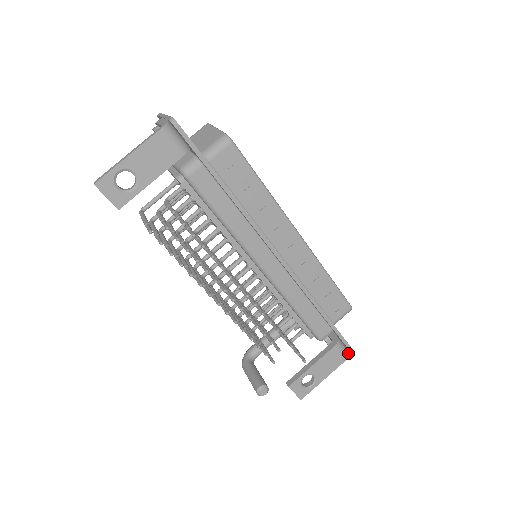
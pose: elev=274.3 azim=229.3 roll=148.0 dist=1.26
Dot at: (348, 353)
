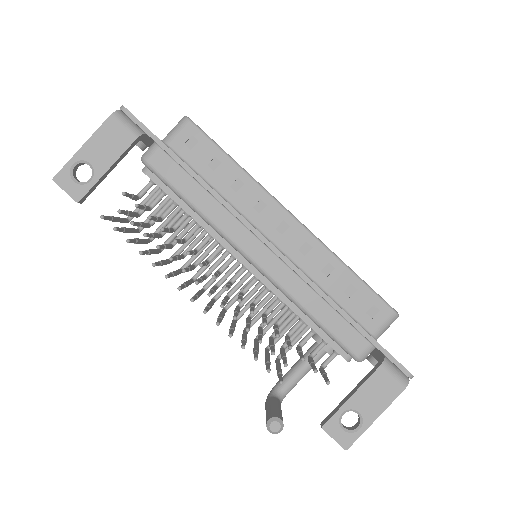
Dot at: (406, 380)
